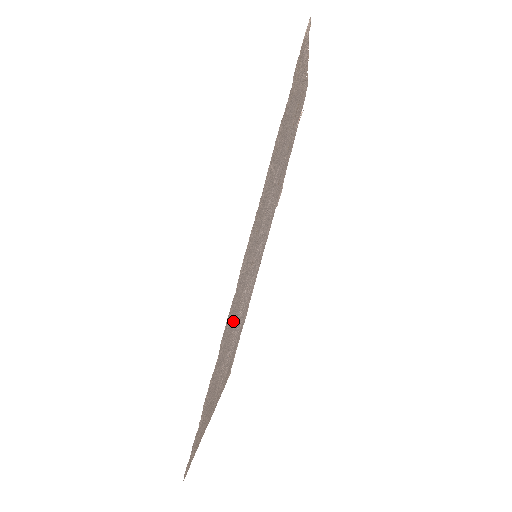
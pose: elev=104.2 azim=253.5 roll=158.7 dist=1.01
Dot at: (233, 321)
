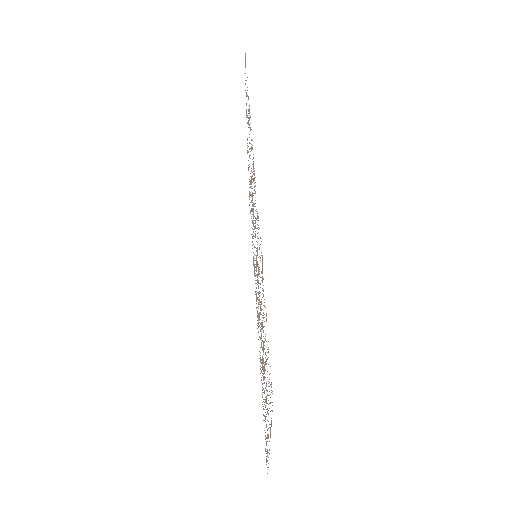
Dot at: occluded
